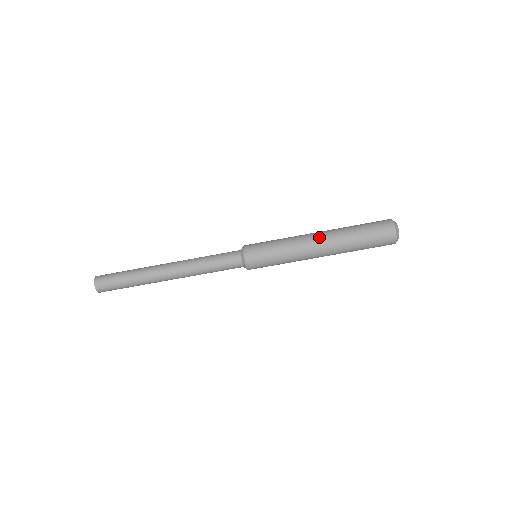
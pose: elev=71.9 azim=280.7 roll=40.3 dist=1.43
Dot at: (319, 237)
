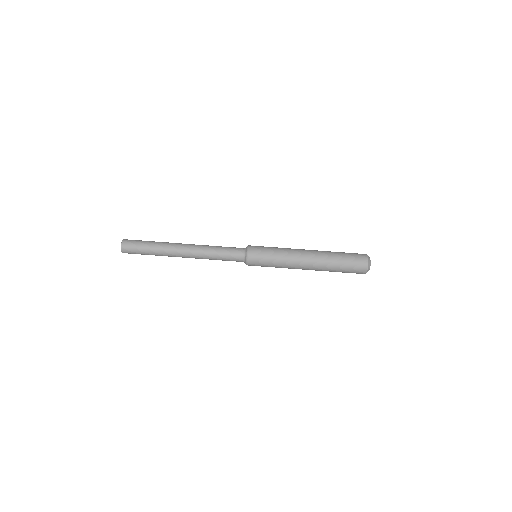
Dot at: (309, 255)
